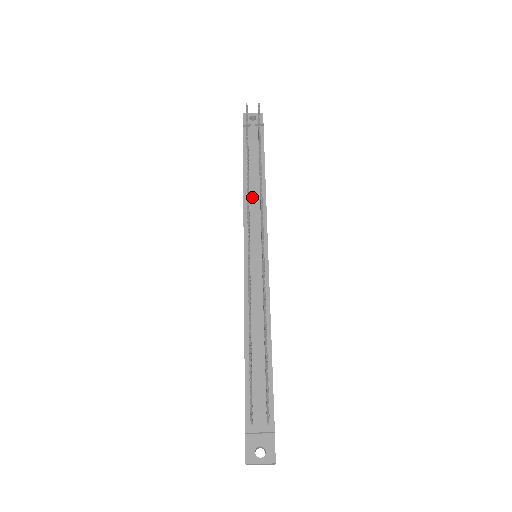
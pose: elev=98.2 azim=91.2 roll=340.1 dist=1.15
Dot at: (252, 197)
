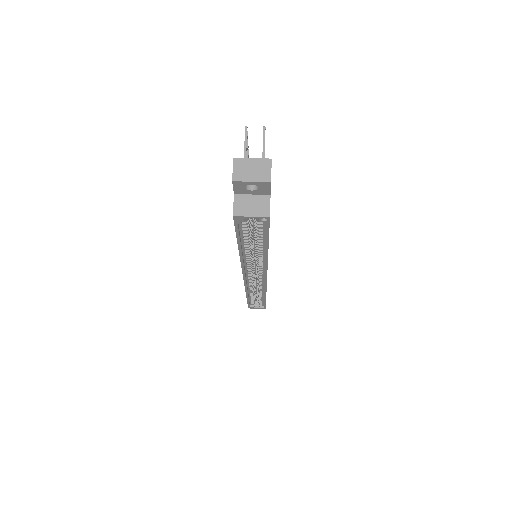
Dot at: occluded
